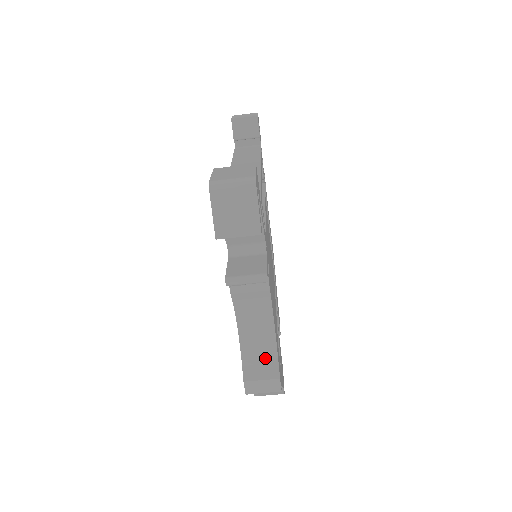
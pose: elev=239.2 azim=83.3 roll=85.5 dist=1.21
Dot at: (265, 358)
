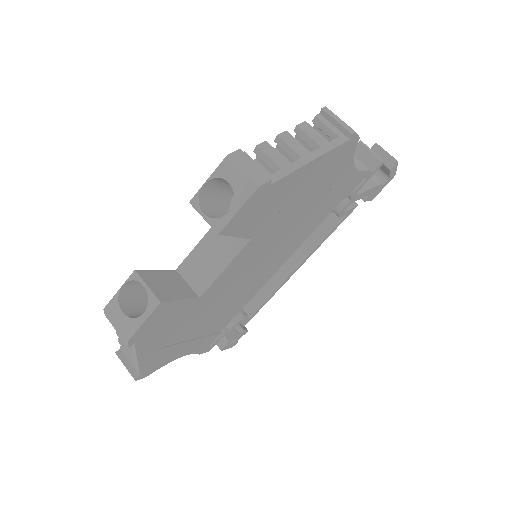
Dot at: occluded
